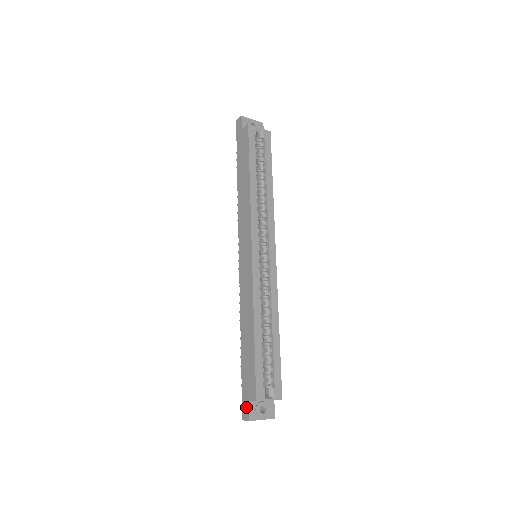
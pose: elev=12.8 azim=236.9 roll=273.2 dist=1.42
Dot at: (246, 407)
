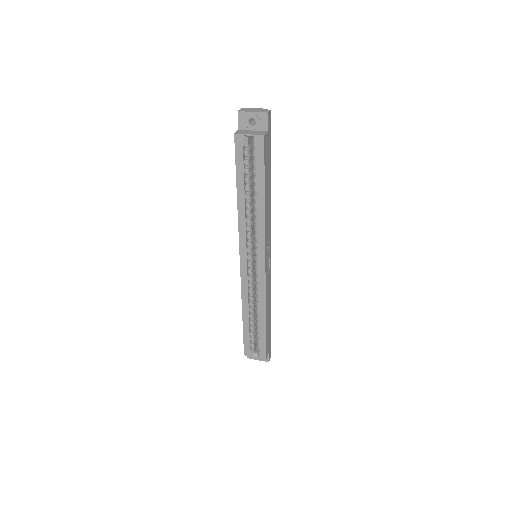
Dot at: occluded
